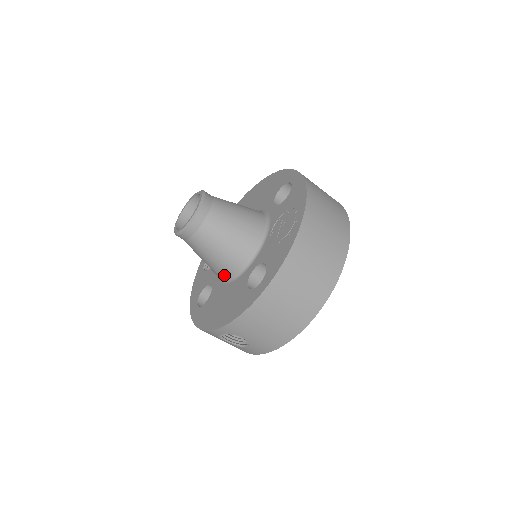
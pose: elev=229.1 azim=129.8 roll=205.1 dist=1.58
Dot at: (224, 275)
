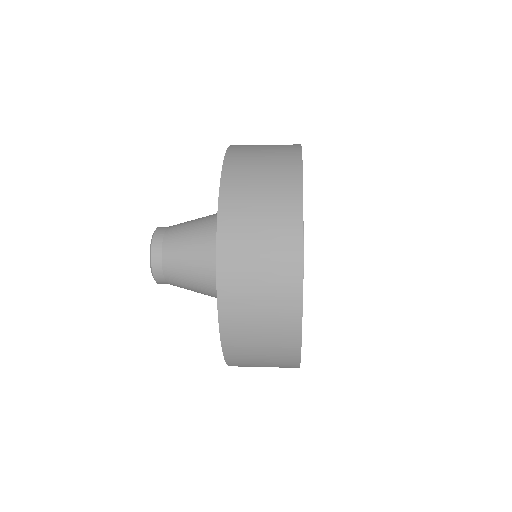
Dot at: occluded
